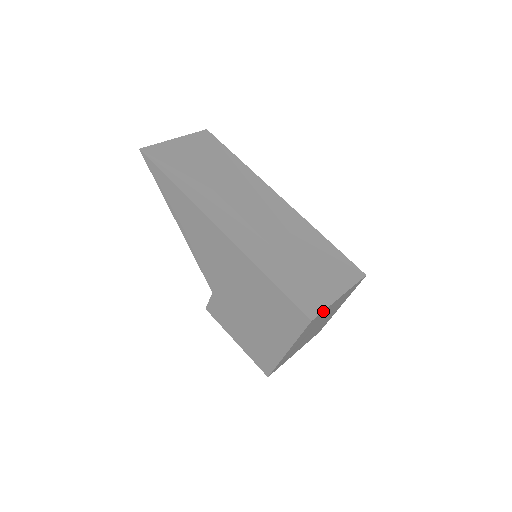
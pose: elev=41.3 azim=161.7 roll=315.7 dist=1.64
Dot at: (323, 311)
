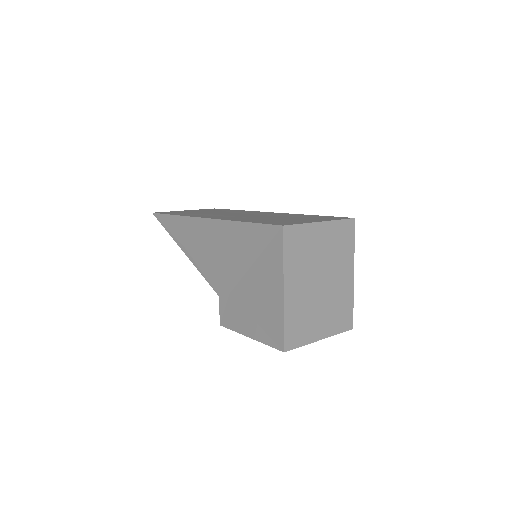
Dot at: (299, 225)
